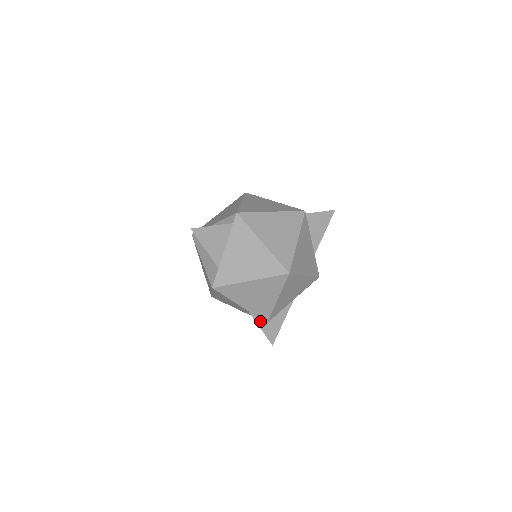
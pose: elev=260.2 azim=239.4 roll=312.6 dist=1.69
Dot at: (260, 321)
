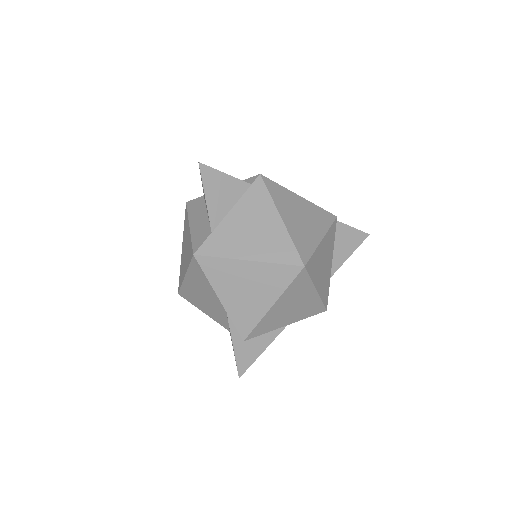
Dot at: (236, 334)
